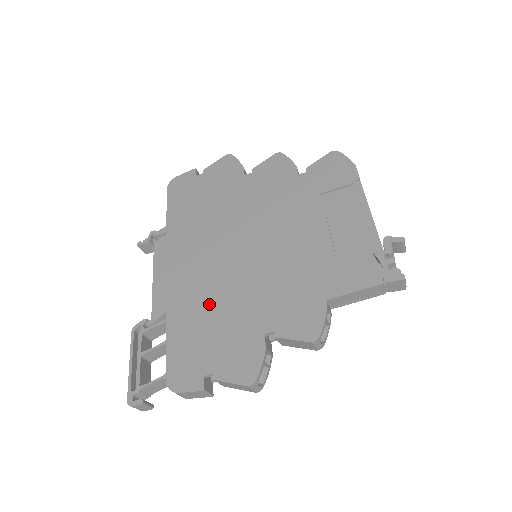
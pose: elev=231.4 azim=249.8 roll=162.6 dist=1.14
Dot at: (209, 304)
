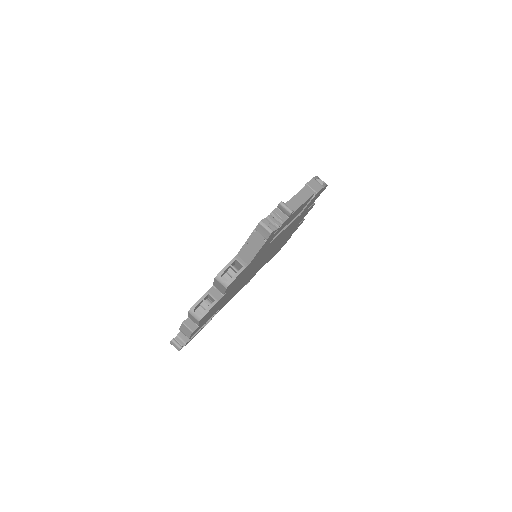
Dot at: occluded
